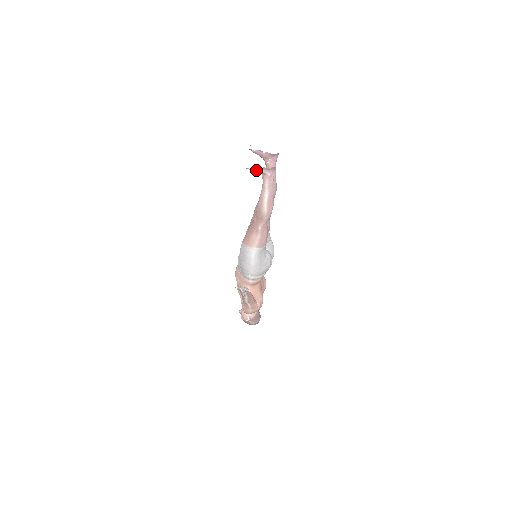
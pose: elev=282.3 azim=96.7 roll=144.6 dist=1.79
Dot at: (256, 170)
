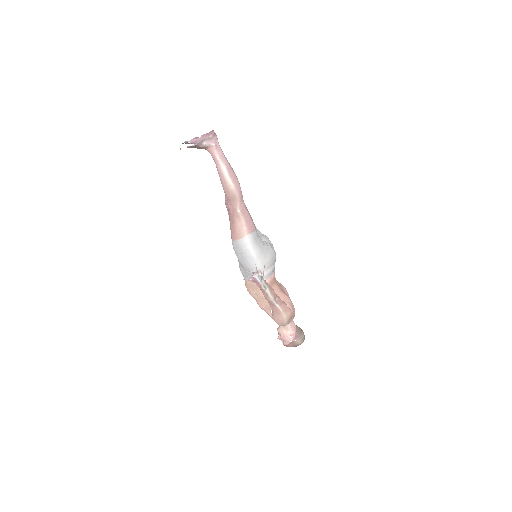
Dot at: (199, 146)
